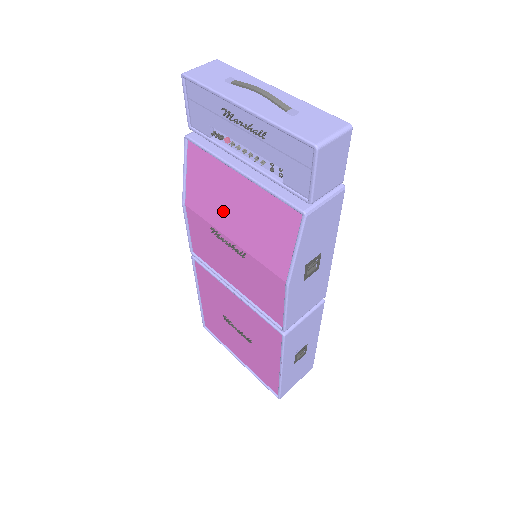
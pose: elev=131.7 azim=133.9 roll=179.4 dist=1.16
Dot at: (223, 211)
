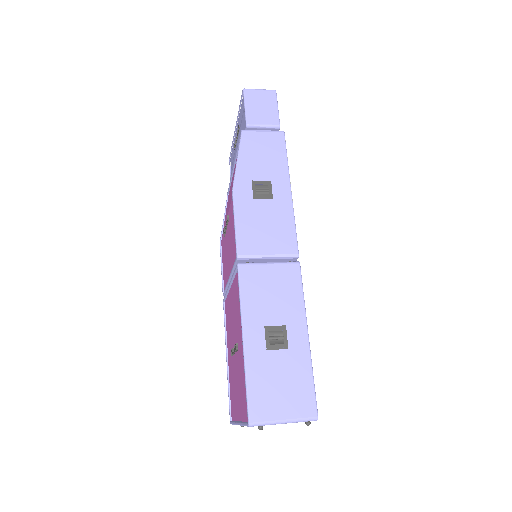
Dot at: occluded
